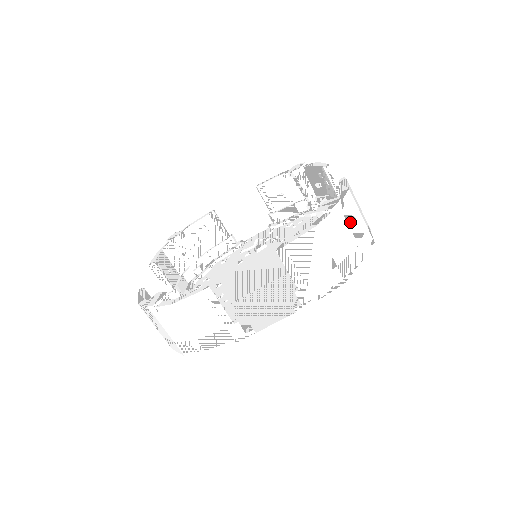
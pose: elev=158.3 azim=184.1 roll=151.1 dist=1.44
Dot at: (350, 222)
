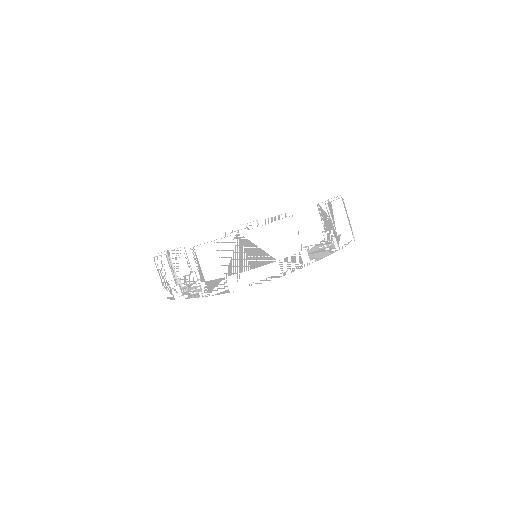
Dot at: occluded
